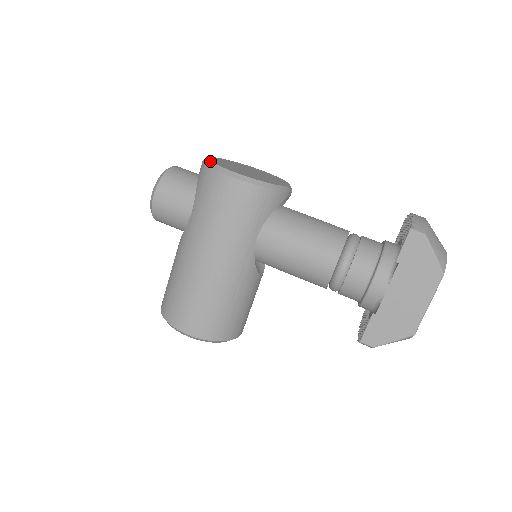
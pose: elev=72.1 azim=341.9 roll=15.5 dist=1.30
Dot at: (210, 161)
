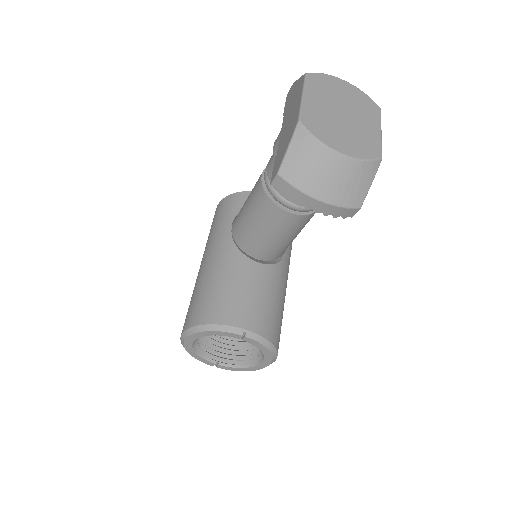
Dot at: occluded
